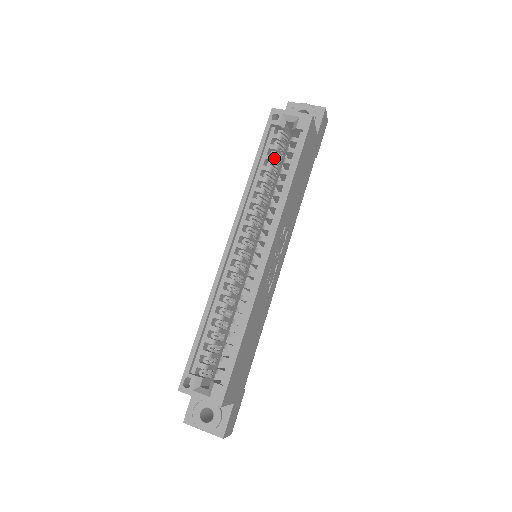
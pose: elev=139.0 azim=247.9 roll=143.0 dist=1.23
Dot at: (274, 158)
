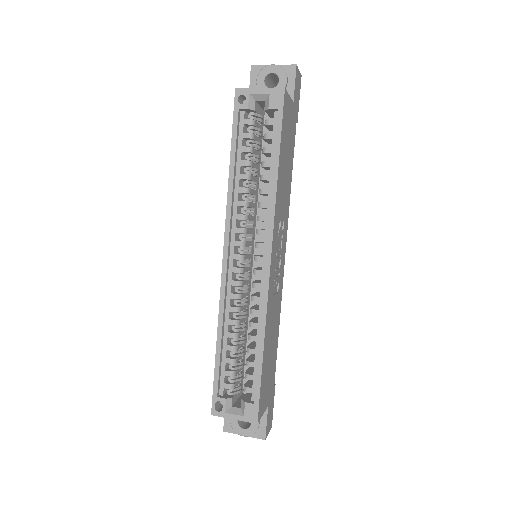
Dot at: (251, 148)
